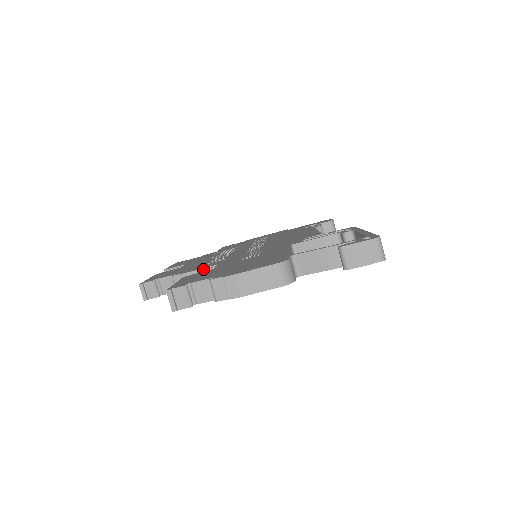
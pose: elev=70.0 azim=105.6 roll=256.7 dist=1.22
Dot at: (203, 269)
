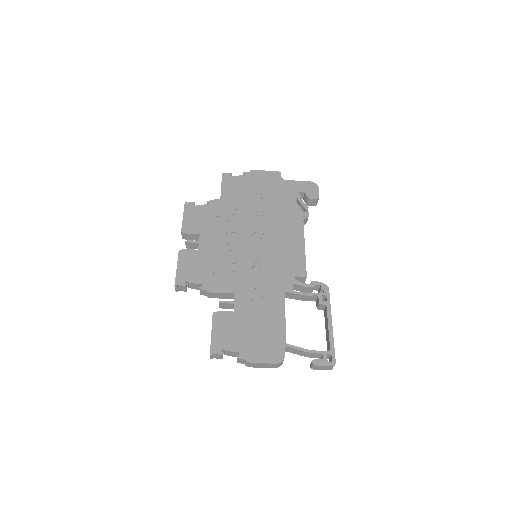
Dot at: (223, 293)
